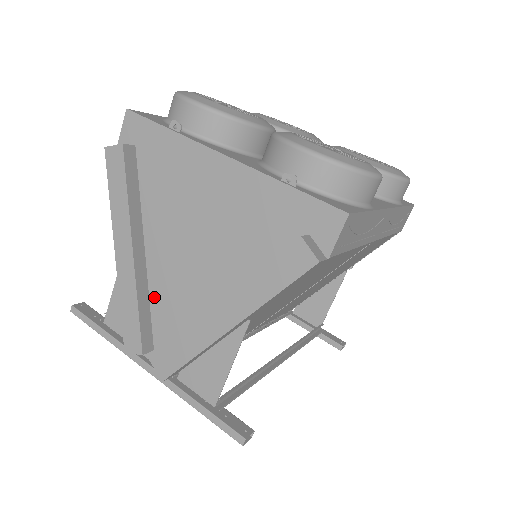
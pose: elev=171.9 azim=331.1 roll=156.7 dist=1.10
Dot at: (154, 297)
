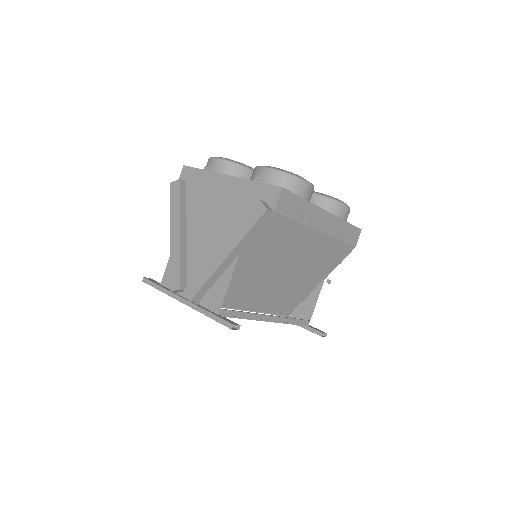
Dot at: (189, 259)
